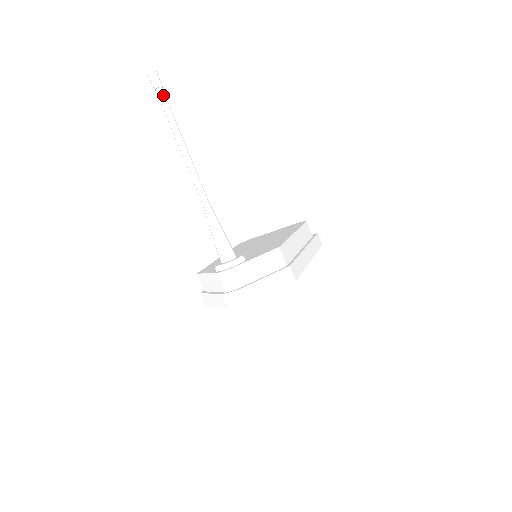
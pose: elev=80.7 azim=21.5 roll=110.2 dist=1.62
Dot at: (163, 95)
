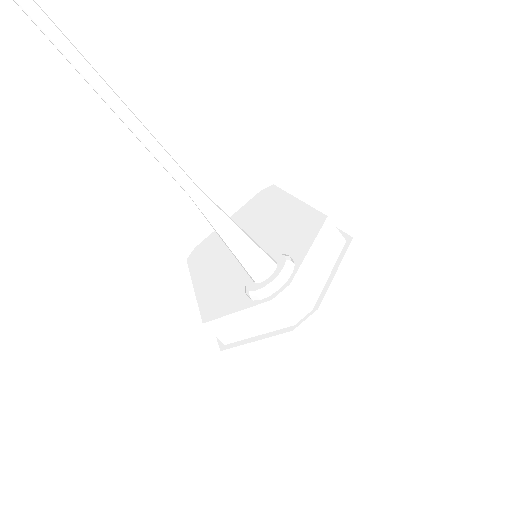
Dot at: out of frame
